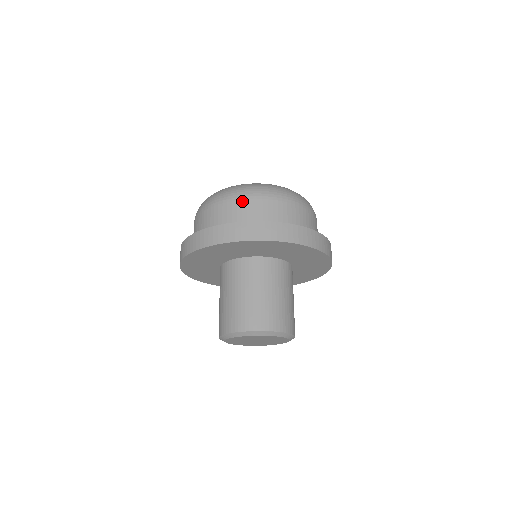
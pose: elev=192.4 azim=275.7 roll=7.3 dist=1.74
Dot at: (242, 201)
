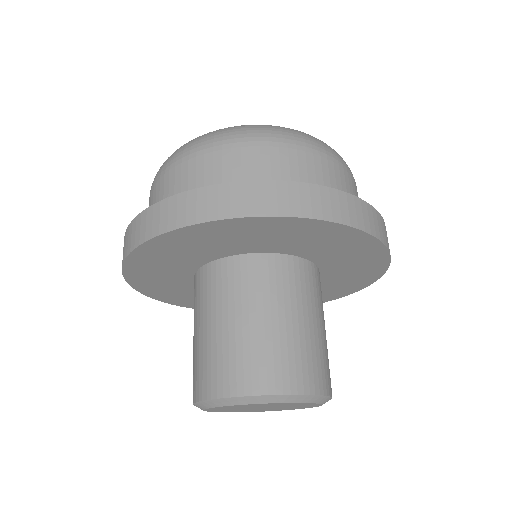
Dot at: (222, 151)
